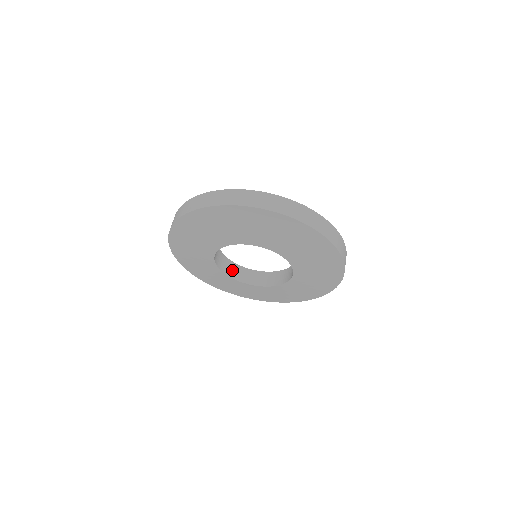
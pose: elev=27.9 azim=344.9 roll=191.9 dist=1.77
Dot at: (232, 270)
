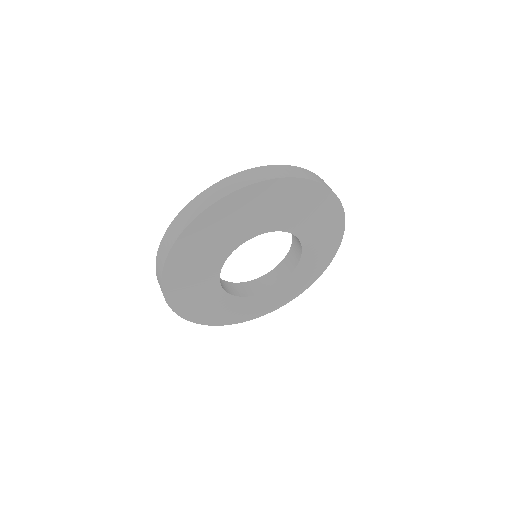
Dot at: (233, 289)
